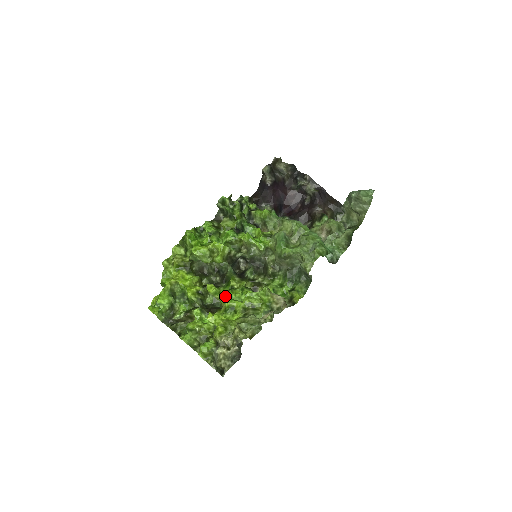
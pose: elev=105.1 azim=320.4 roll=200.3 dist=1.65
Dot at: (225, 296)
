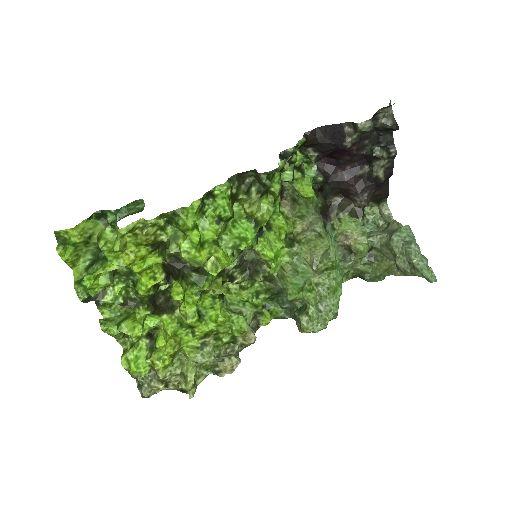
Dot at: (189, 300)
